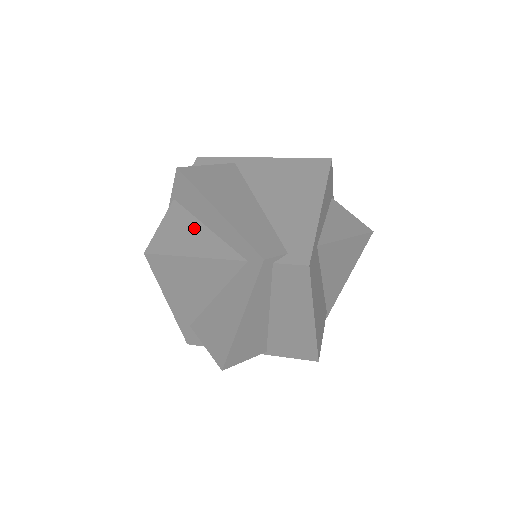
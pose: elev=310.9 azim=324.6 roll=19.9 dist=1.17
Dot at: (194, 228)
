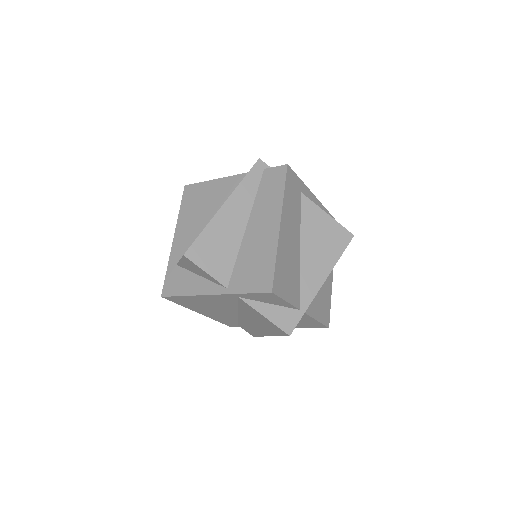
Dot at: occluded
